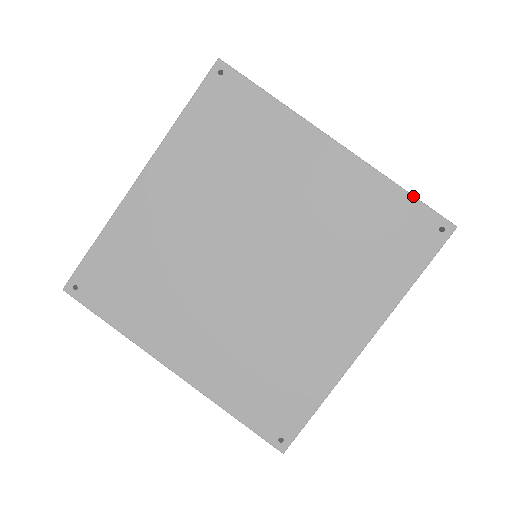
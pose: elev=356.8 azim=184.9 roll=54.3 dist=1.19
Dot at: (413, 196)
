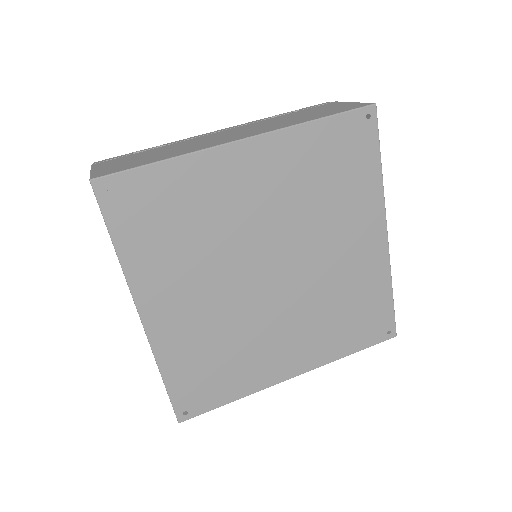
Dot at: (330, 116)
